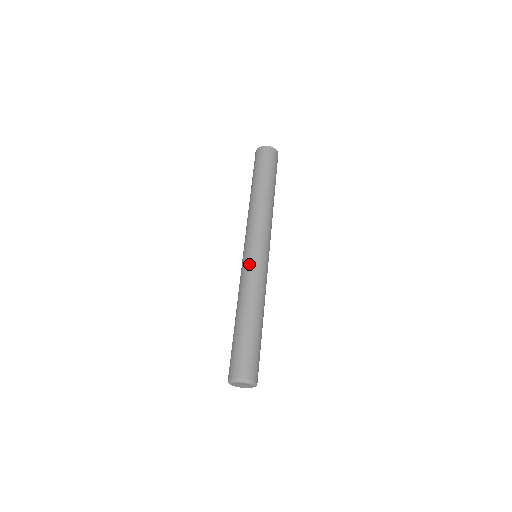
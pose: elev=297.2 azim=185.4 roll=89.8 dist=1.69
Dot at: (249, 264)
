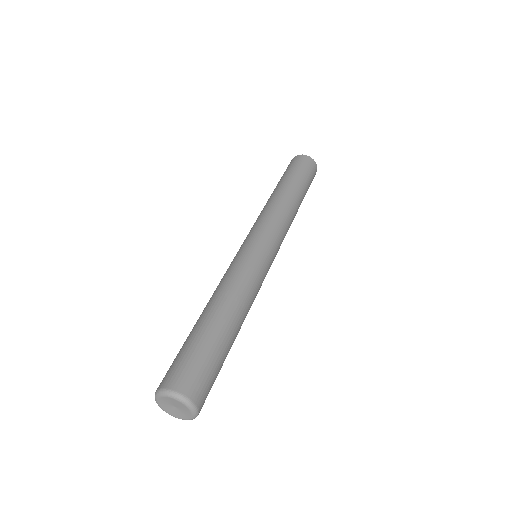
Dot at: (235, 257)
